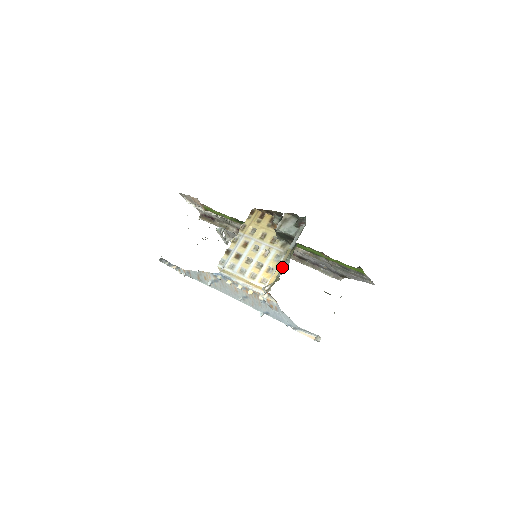
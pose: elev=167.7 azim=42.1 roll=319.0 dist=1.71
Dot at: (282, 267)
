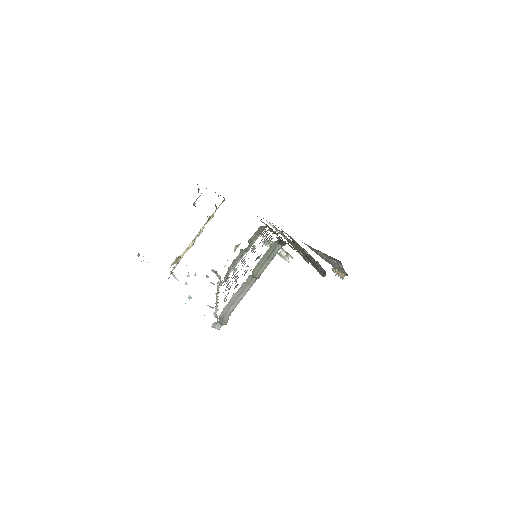
Dot at: occluded
